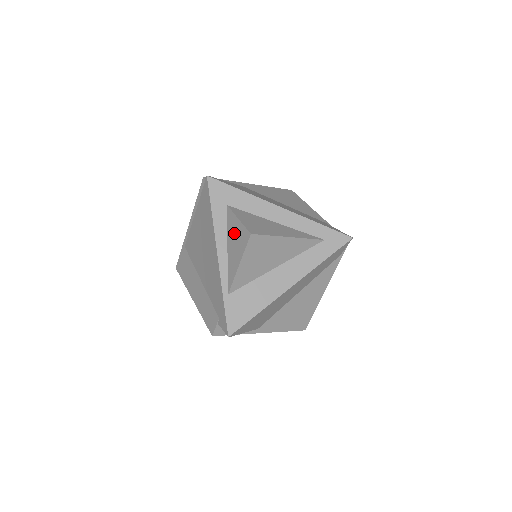
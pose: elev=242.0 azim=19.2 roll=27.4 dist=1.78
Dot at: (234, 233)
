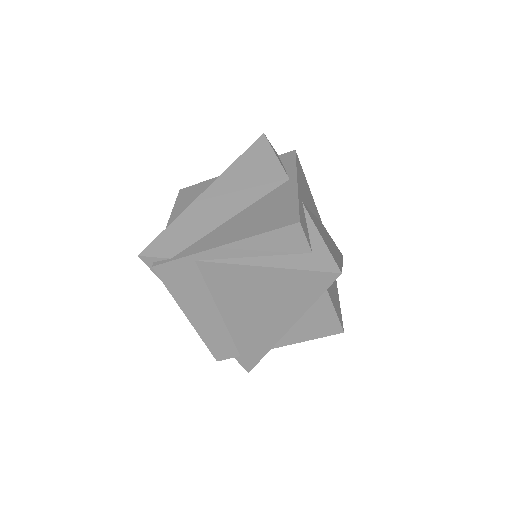
Dot at: (319, 317)
